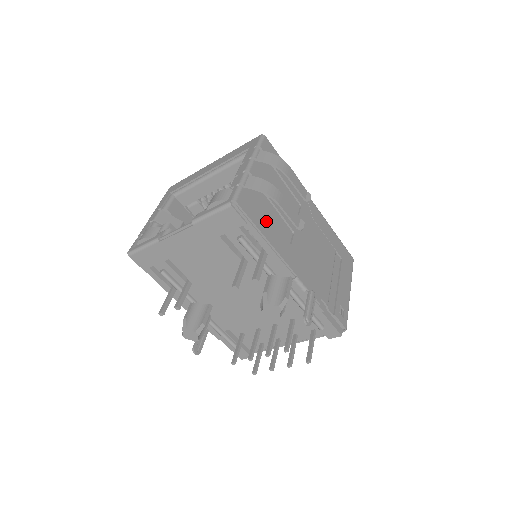
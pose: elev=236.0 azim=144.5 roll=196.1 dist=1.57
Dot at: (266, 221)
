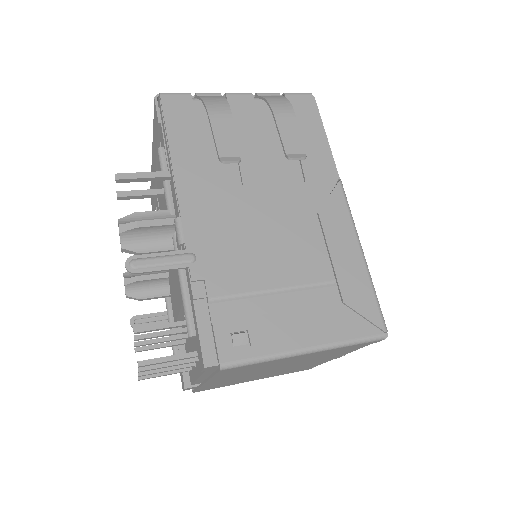
Dot at: (194, 139)
